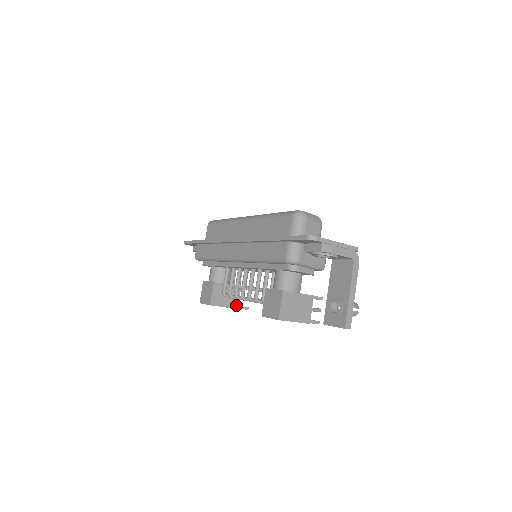
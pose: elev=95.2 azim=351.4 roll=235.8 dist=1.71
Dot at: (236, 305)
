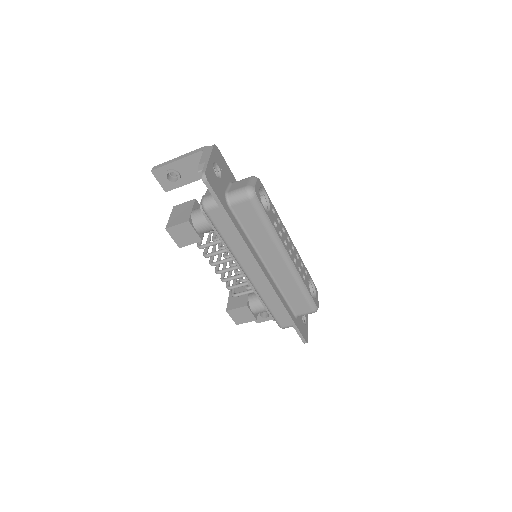
Dot at: occluded
